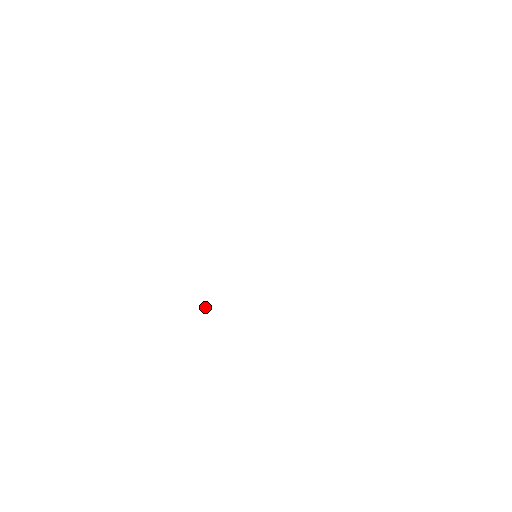
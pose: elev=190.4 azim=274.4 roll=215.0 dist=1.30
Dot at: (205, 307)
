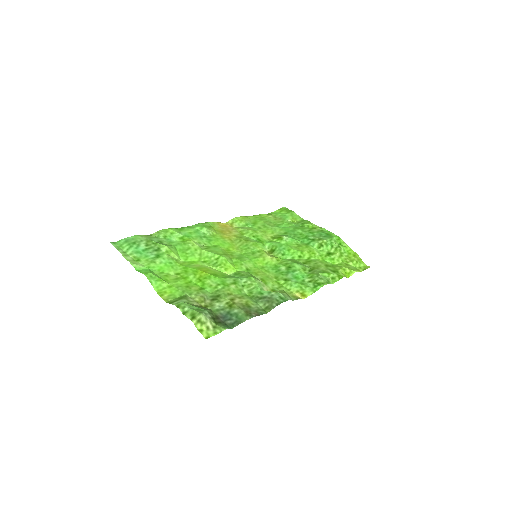
Dot at: (182, 228)
